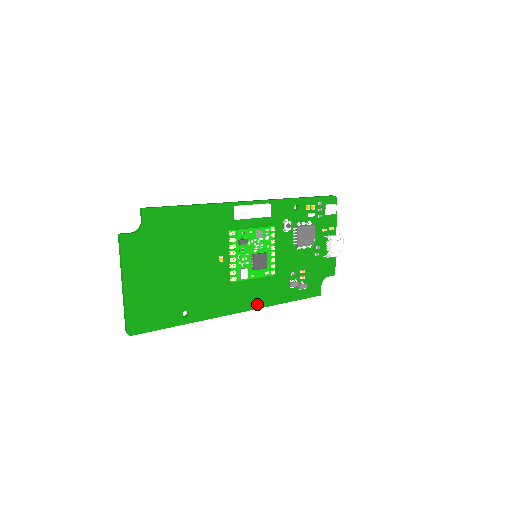
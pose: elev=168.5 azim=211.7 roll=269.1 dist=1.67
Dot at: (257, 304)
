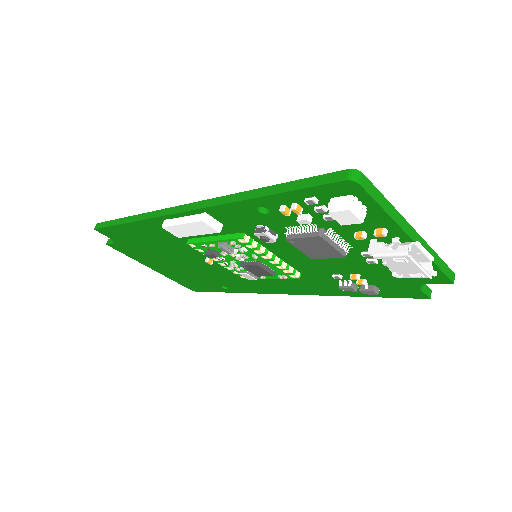
Dot at: (304, 292)
